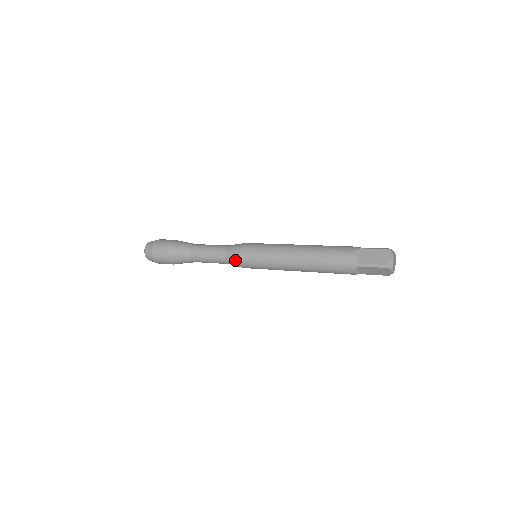
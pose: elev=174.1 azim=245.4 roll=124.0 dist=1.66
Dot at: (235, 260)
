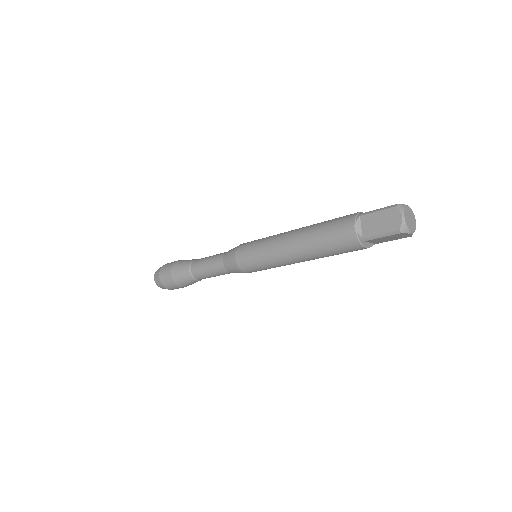
Dot at: (235, 270)
